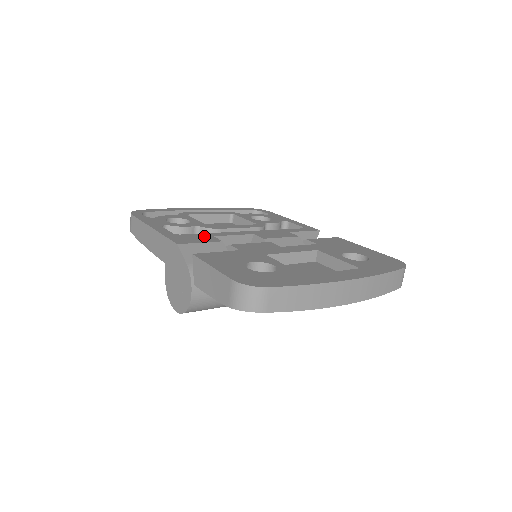
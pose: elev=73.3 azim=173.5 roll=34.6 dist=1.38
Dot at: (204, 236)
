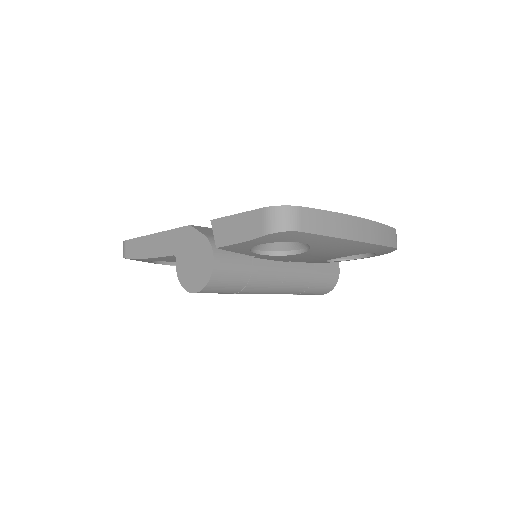
Dot at: occluded
